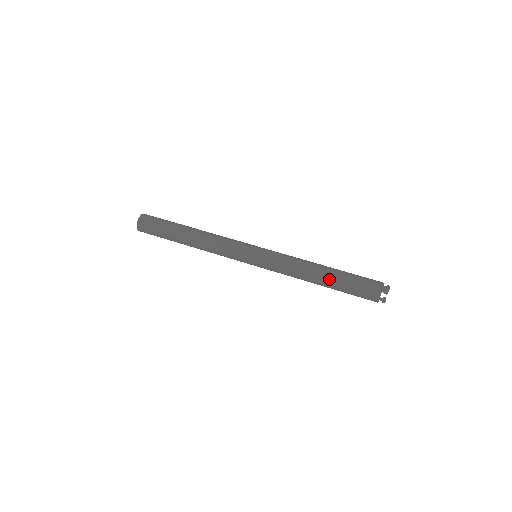
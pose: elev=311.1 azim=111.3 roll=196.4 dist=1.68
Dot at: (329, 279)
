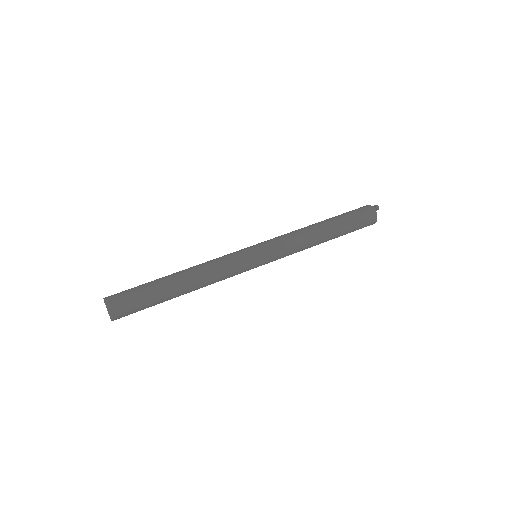
Dot at: (335, 233)
